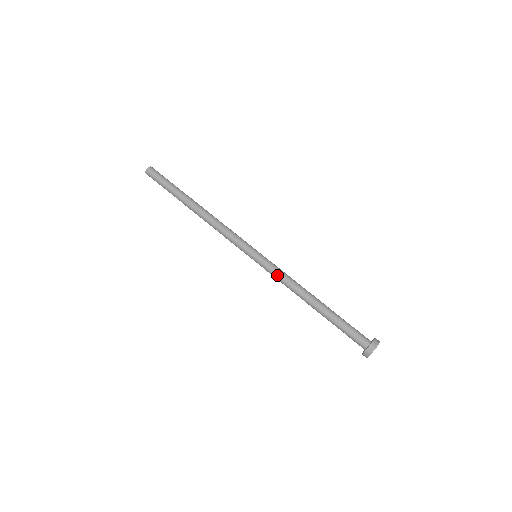
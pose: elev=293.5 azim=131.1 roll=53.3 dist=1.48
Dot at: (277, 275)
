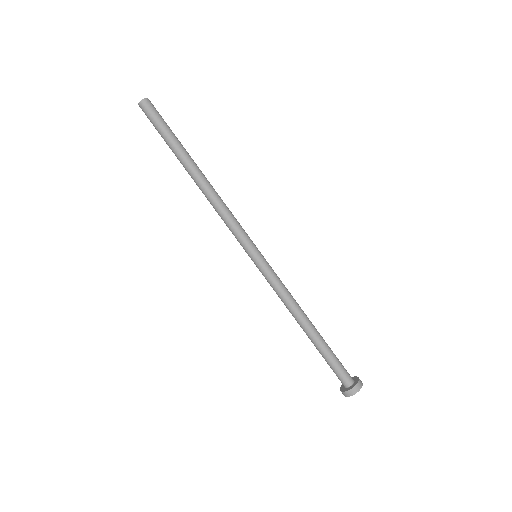
Dot at: occluded
